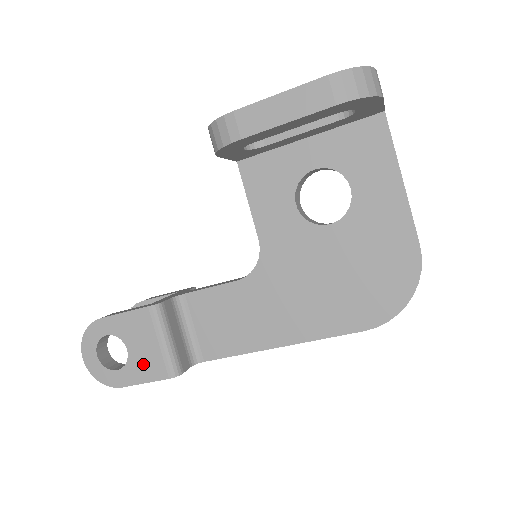
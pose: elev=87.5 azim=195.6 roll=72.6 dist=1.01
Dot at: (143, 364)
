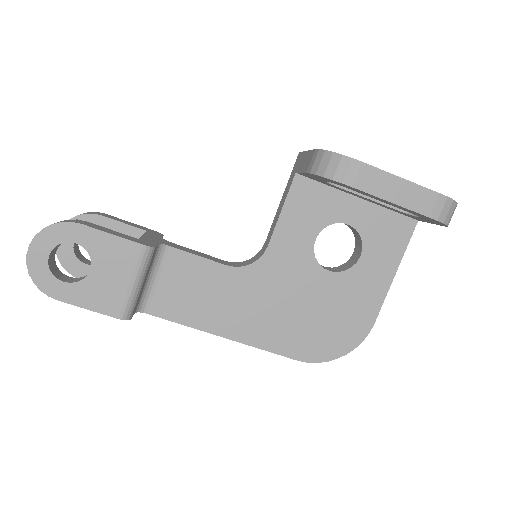
Dot at: (99, 292)
